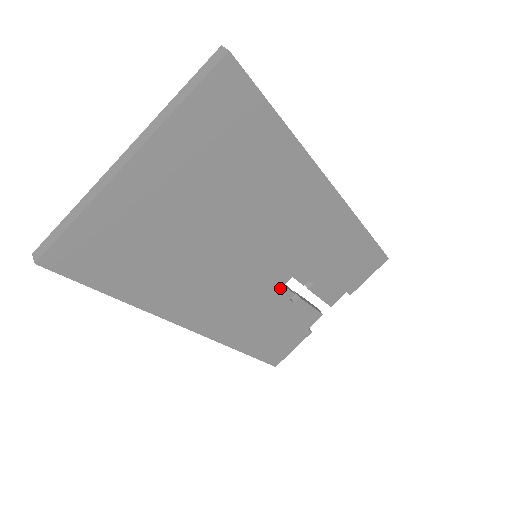
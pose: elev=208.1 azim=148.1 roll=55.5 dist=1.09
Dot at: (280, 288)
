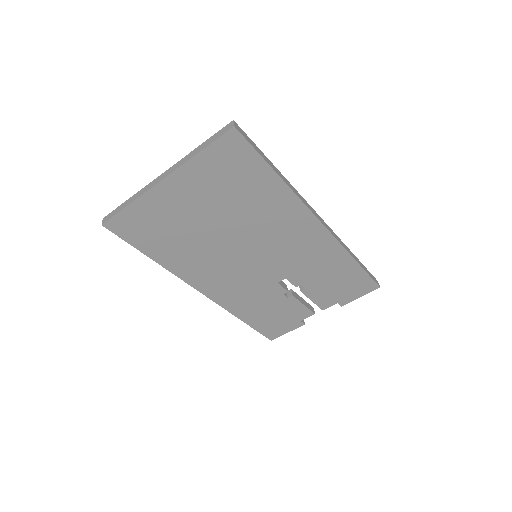
Dot at: (275, 284)
